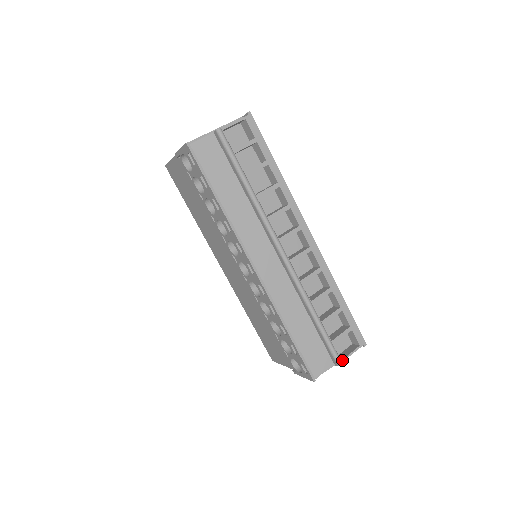
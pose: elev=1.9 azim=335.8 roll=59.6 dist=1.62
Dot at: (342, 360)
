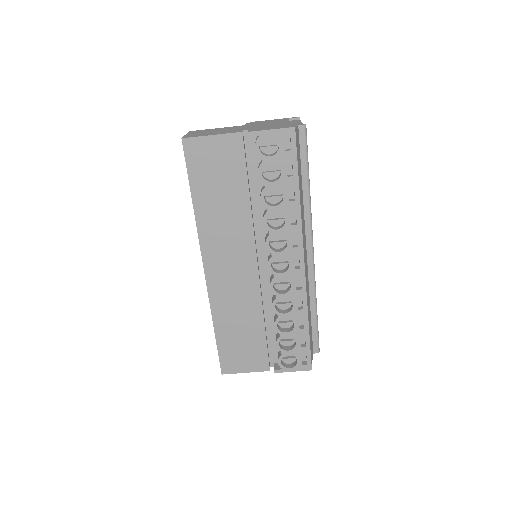
Dot at: occluded
